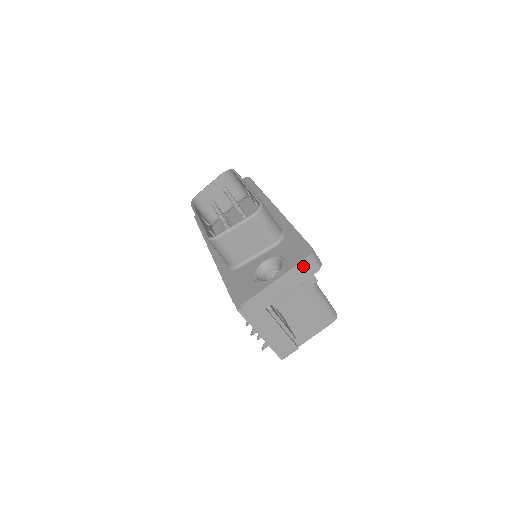
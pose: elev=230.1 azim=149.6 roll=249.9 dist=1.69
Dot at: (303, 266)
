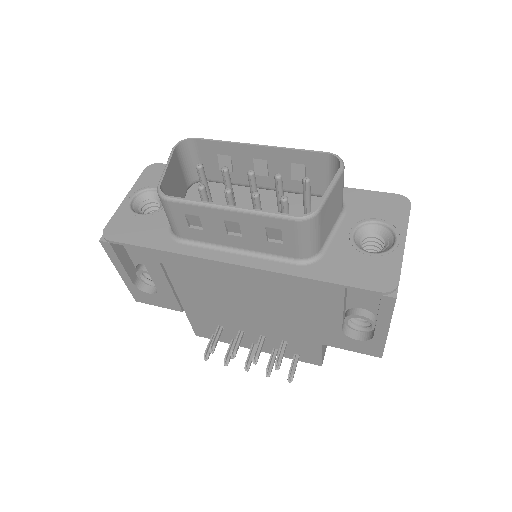
Dot at: occluded
